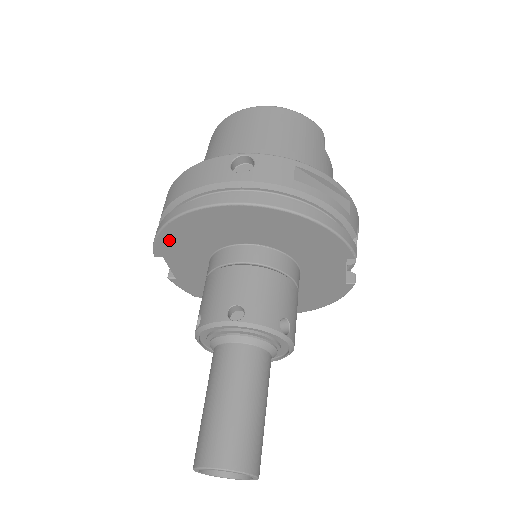
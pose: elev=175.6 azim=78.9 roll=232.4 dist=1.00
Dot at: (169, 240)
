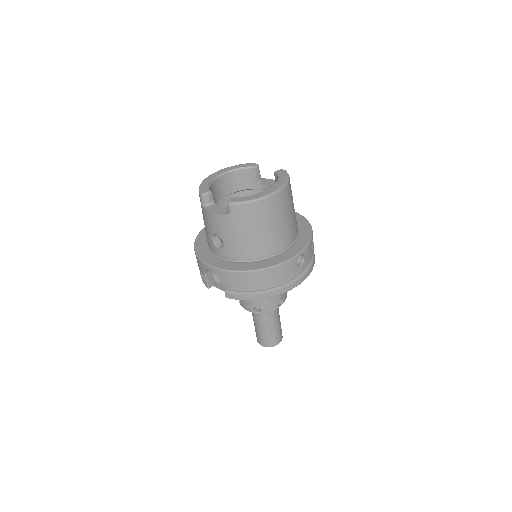
Dot at: occluded
